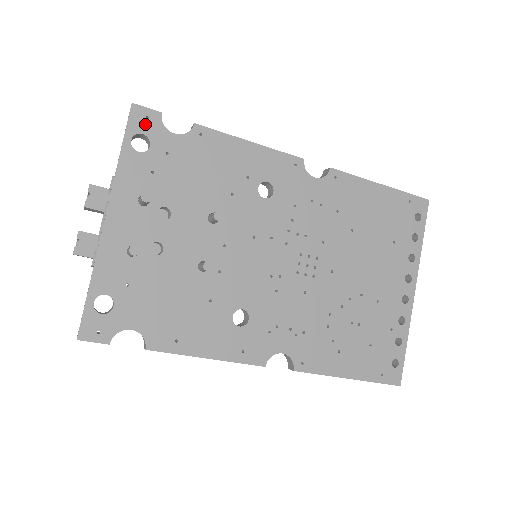
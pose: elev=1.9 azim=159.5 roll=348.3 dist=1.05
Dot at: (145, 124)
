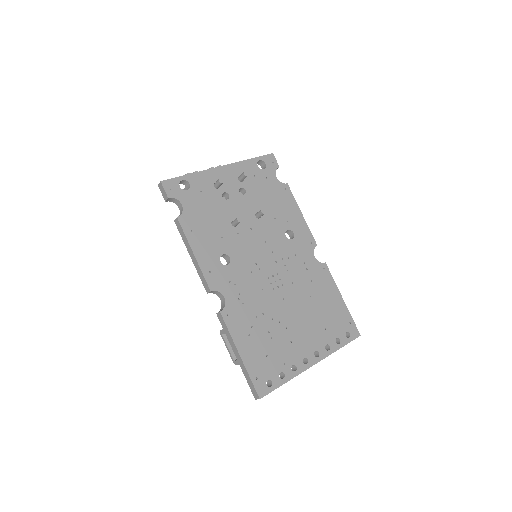
Dot at: (270, 163)
